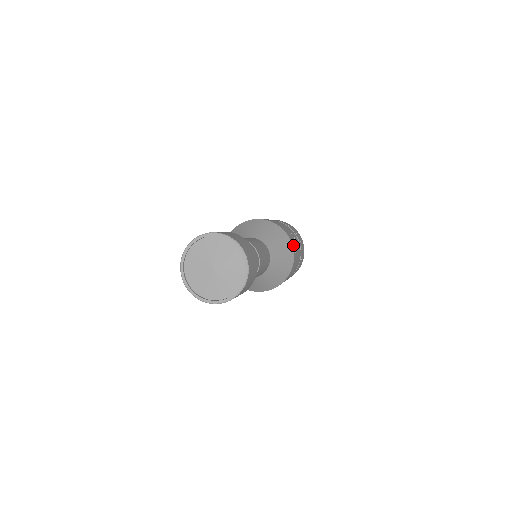
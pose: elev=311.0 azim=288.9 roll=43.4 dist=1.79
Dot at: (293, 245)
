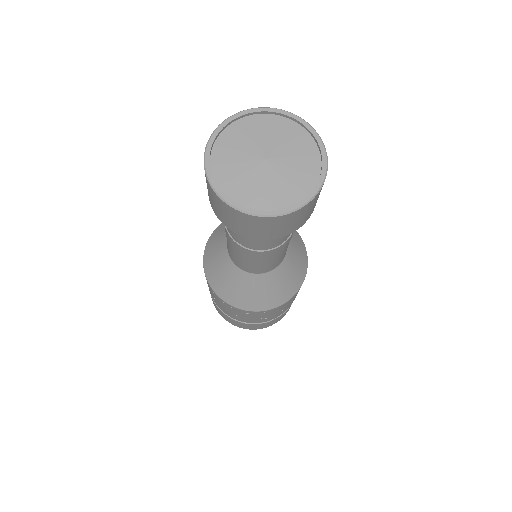
Dot at: occluded
